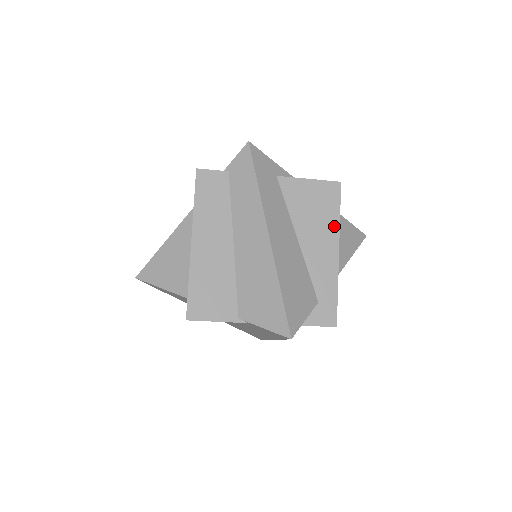
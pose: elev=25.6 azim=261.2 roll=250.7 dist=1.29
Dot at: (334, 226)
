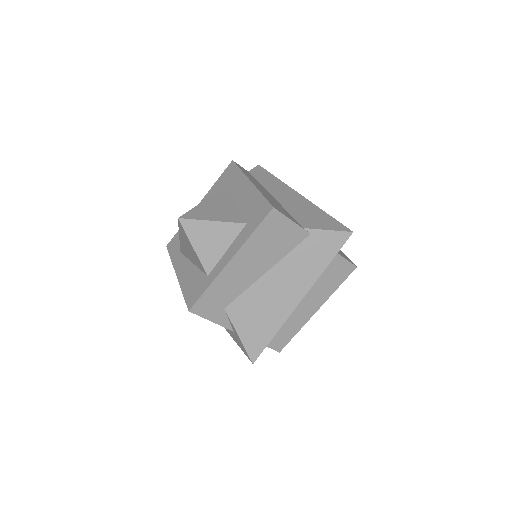
Dot at: occluded
